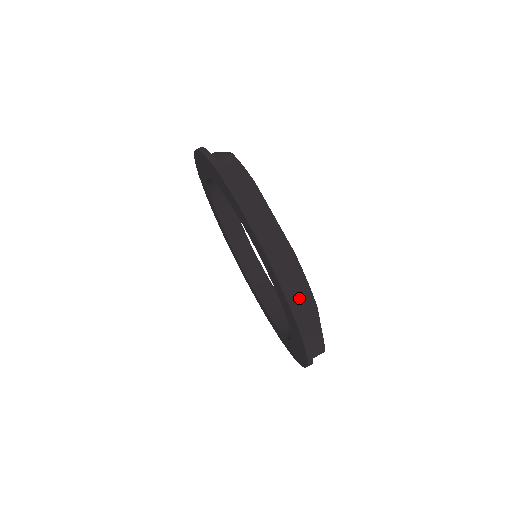
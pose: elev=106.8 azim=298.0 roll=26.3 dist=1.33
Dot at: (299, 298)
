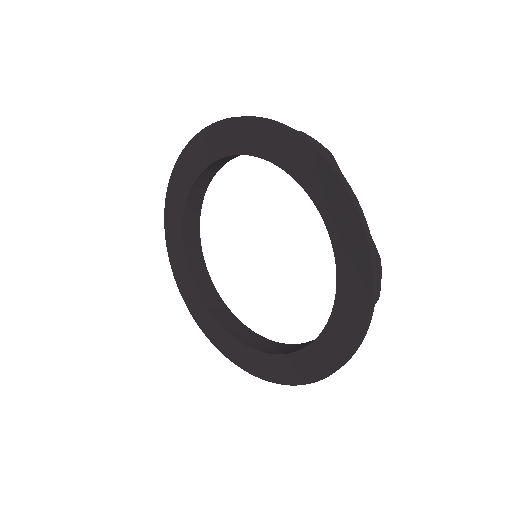
Dot at: occluded
